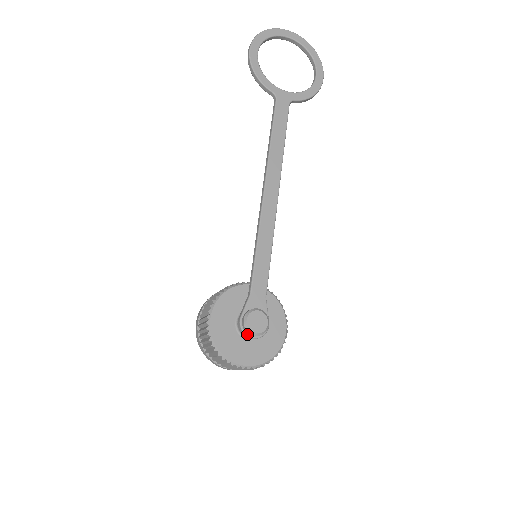
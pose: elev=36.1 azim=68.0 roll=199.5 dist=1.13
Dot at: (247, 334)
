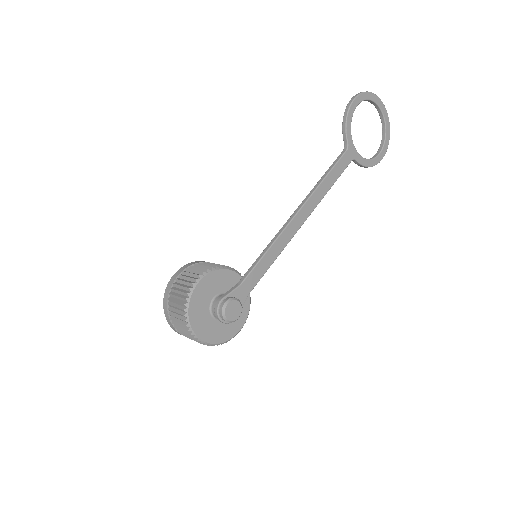
Dot at: (219, 314)
